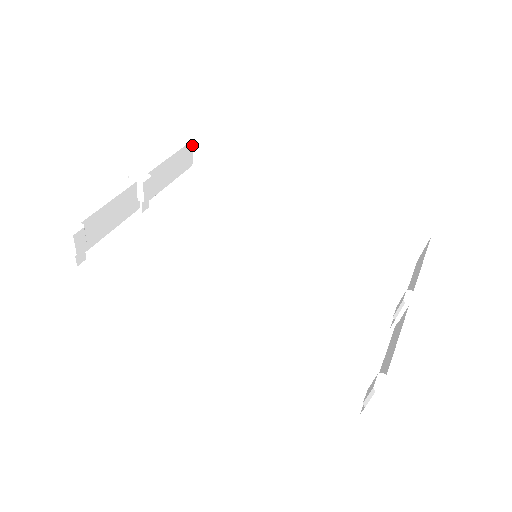
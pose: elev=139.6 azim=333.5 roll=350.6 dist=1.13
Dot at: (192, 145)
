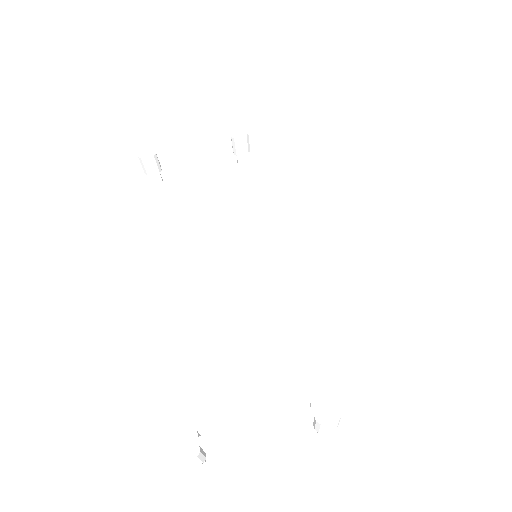
Dot at: (326, 119)
